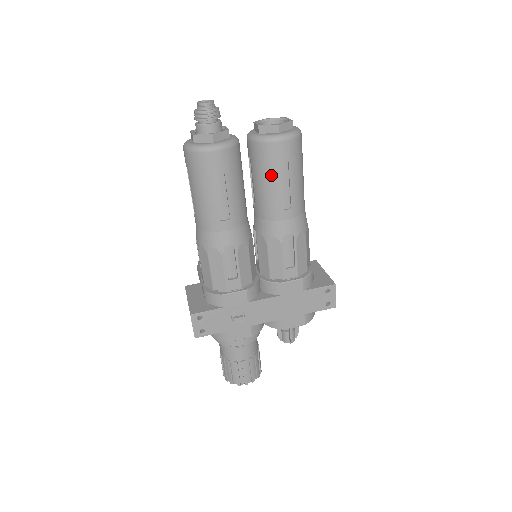
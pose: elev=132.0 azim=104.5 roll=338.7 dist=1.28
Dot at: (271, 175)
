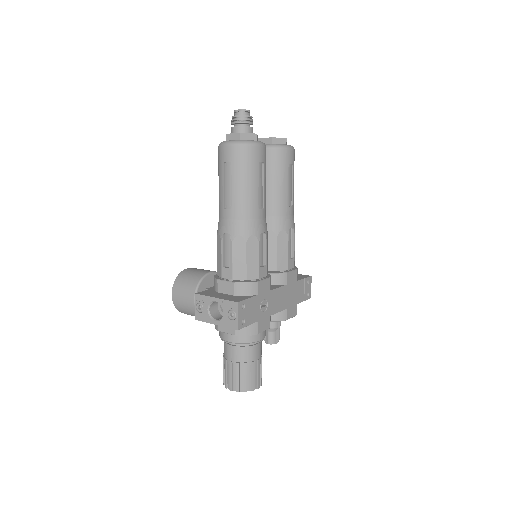
Dot at: (284, 176)
